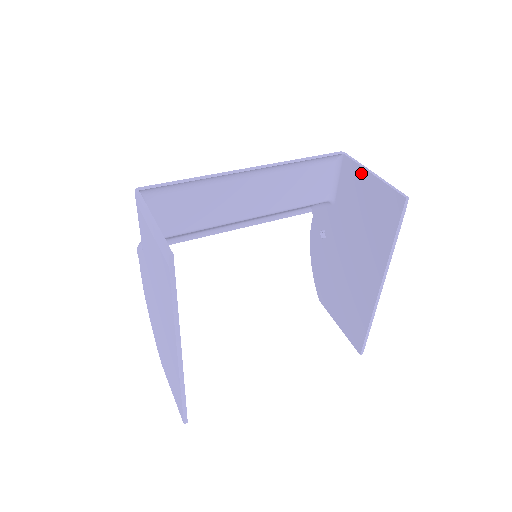
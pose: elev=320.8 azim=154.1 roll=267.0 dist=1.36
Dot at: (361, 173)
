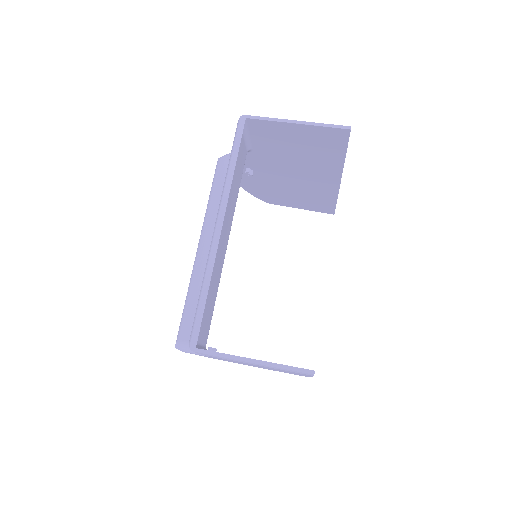
Dot at: (281, 126)
